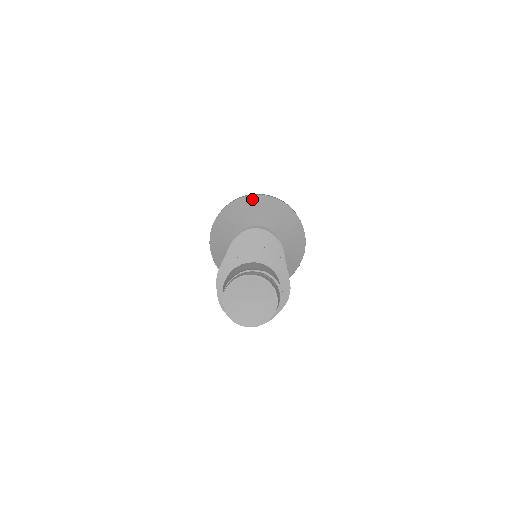
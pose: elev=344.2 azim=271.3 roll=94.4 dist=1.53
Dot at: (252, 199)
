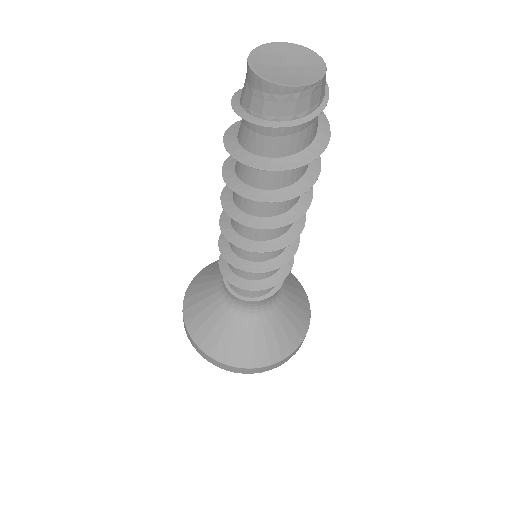
Dot at: occluded
